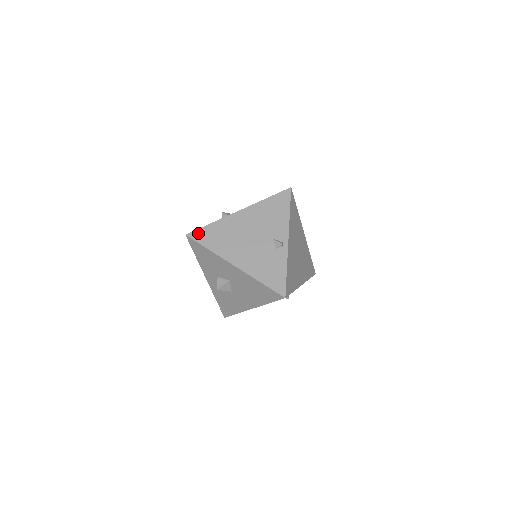
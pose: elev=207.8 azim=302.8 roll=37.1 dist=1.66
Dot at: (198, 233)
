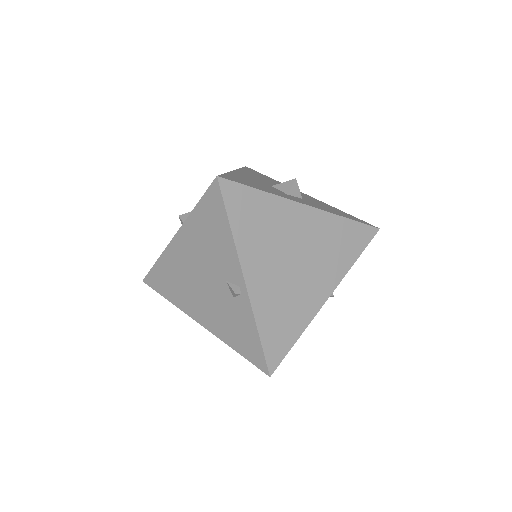
Dot at: (151, 278)
